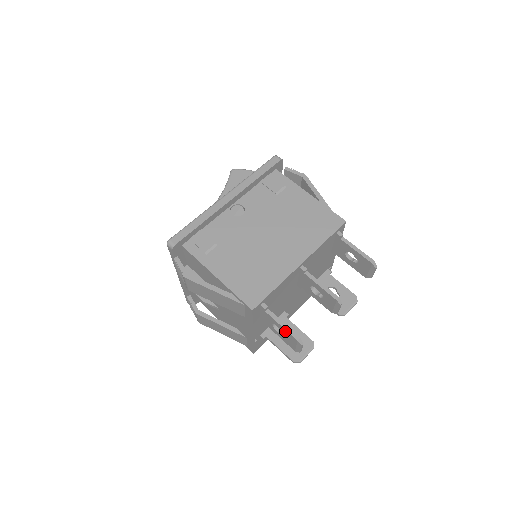
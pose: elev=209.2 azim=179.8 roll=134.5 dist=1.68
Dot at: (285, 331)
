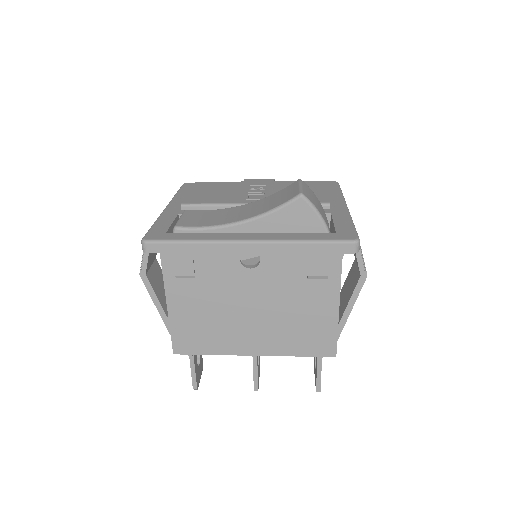
Dot at: (192, 373)
